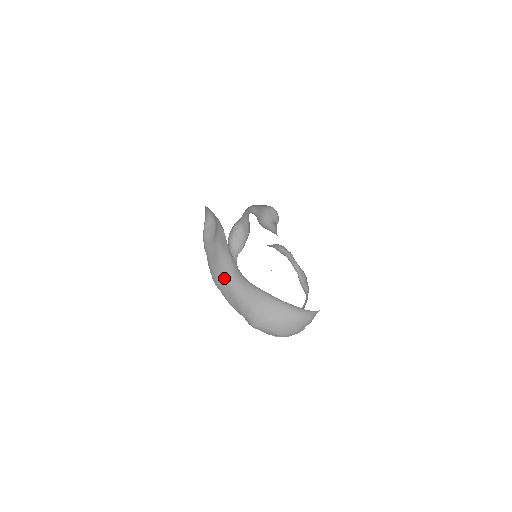
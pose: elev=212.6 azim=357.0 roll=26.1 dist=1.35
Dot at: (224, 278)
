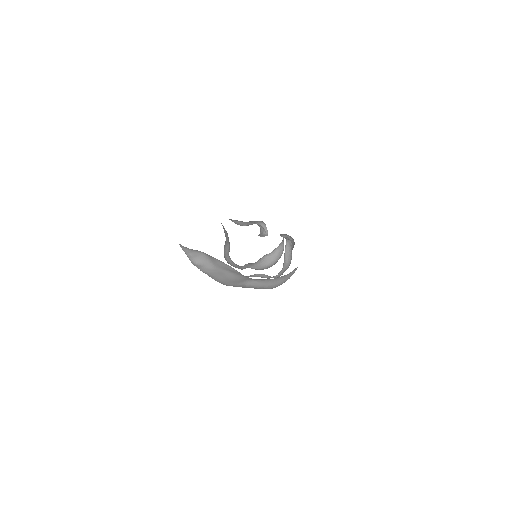
Dot at: (239, 284)
